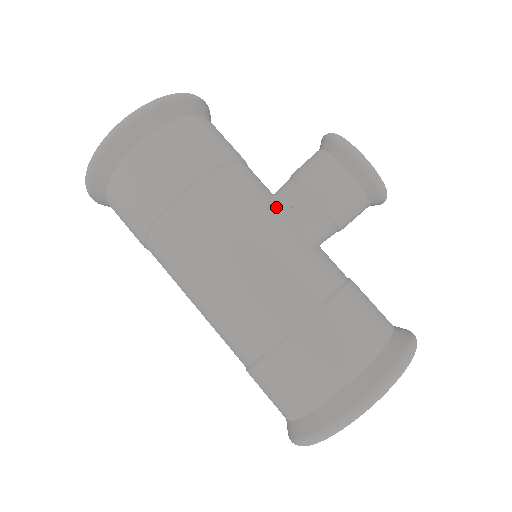
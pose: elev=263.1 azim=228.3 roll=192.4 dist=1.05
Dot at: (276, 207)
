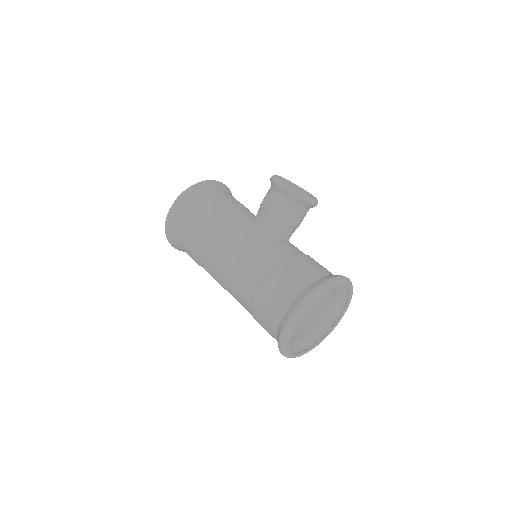
Dot at: (252, 225)
